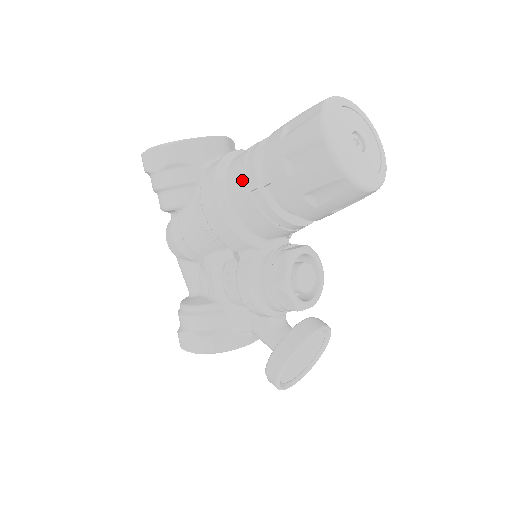
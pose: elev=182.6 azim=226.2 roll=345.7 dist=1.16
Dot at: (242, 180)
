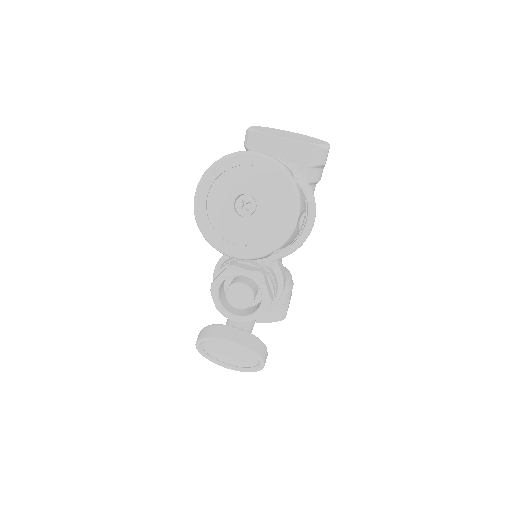
Dot at: occluded
